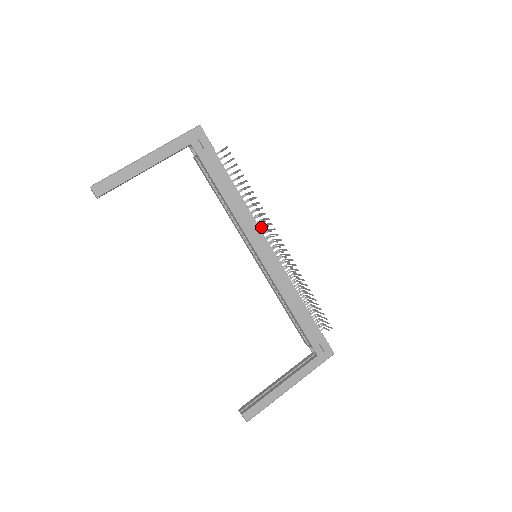
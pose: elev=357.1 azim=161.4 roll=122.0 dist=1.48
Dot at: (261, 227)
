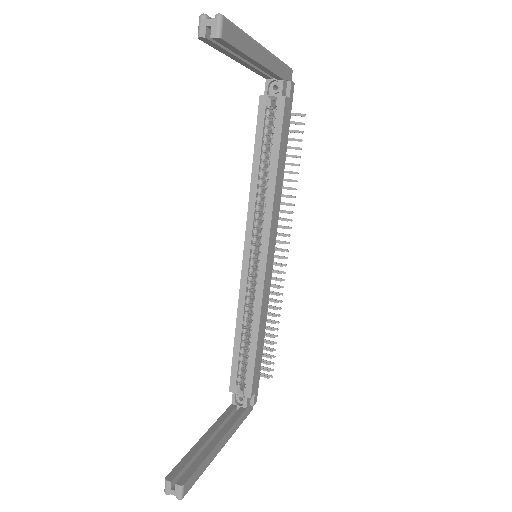
Dot at: occluded
